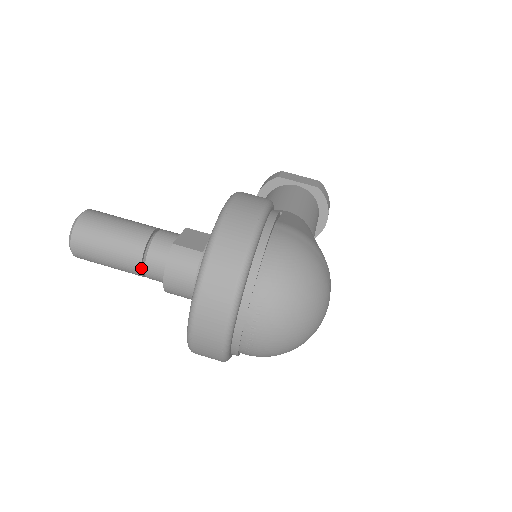
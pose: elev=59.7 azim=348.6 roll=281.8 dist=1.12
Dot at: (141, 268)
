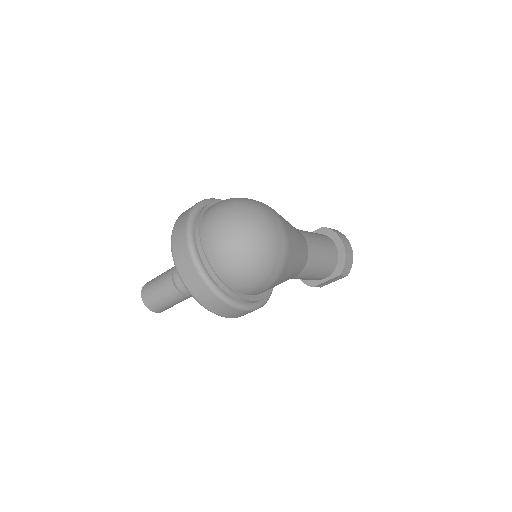
Dot at: (173, 283)
